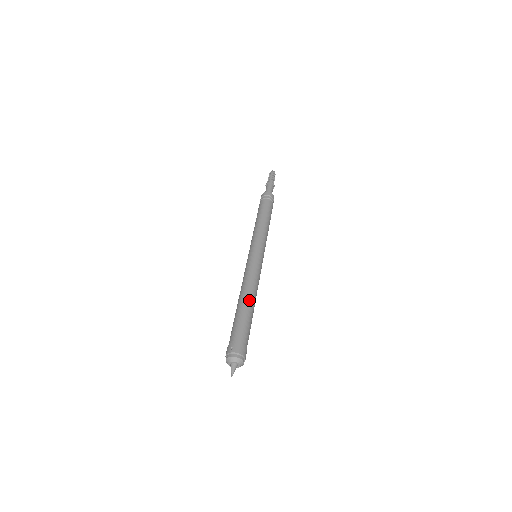
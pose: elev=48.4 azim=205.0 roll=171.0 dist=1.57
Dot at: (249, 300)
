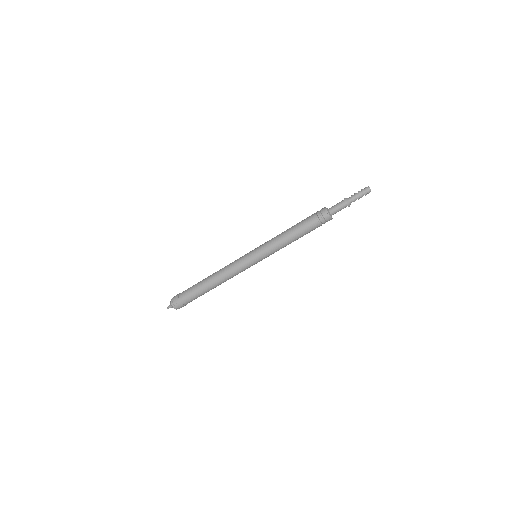
Dot at: (213, 287)
